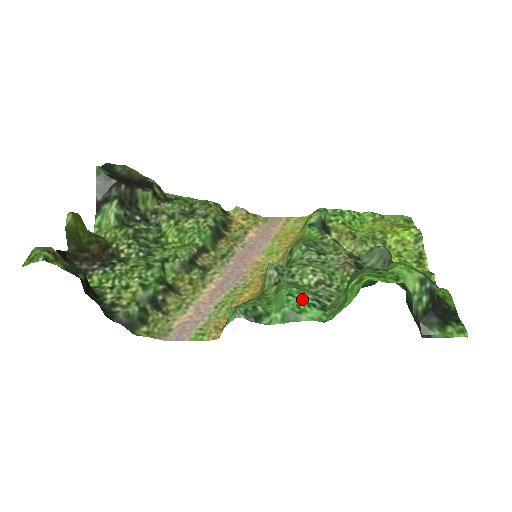
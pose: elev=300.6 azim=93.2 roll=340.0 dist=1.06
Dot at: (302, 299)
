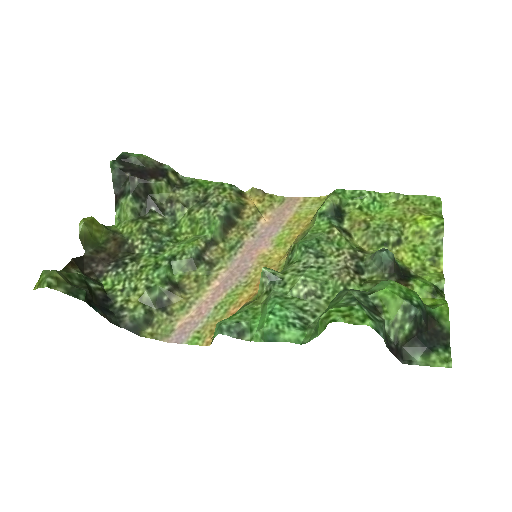
Dot at: (283, 318)
